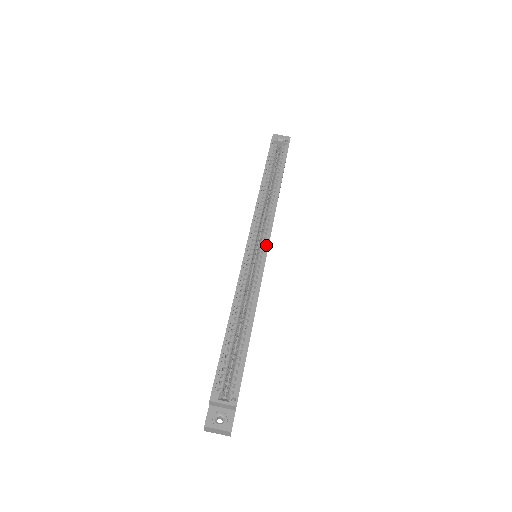
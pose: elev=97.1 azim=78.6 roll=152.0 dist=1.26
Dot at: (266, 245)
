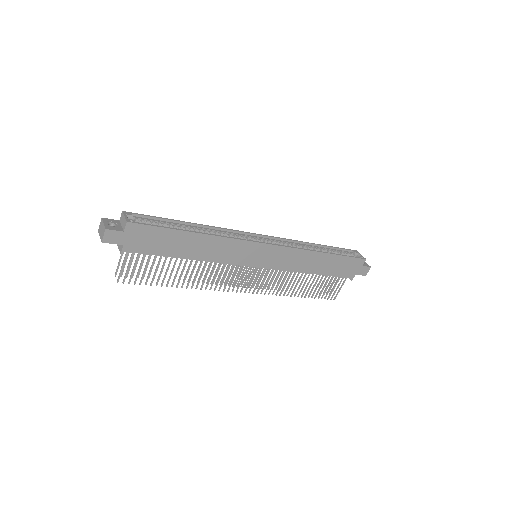
Dot at: occluded
